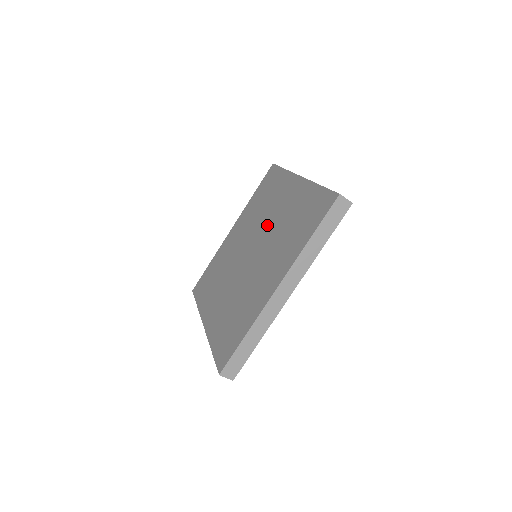
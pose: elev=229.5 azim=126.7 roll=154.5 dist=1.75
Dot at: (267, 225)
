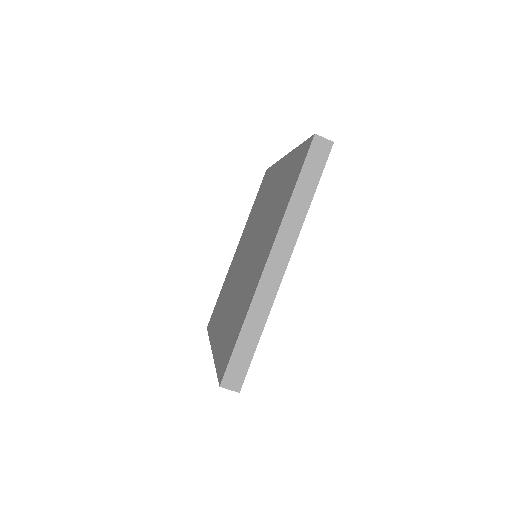
Dot at: (261, 218)
